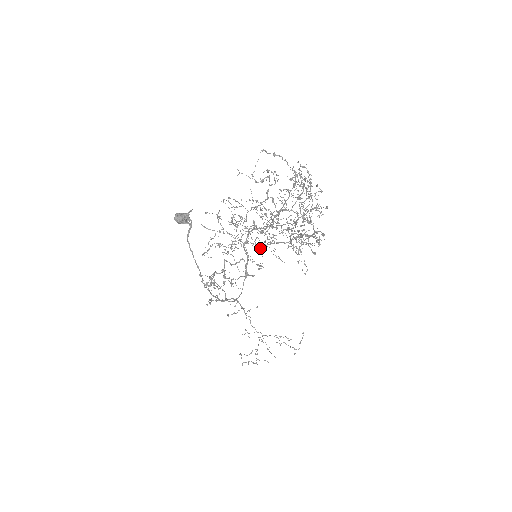
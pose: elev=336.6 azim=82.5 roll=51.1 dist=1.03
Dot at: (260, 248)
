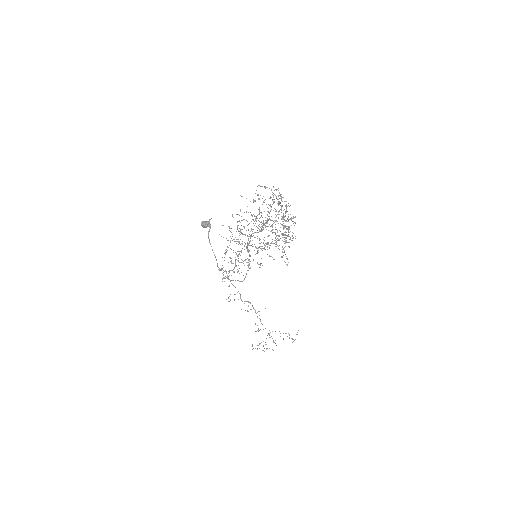
Dot at: occluded
